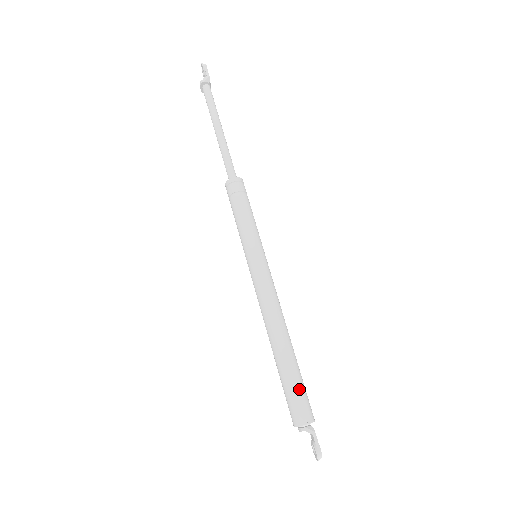
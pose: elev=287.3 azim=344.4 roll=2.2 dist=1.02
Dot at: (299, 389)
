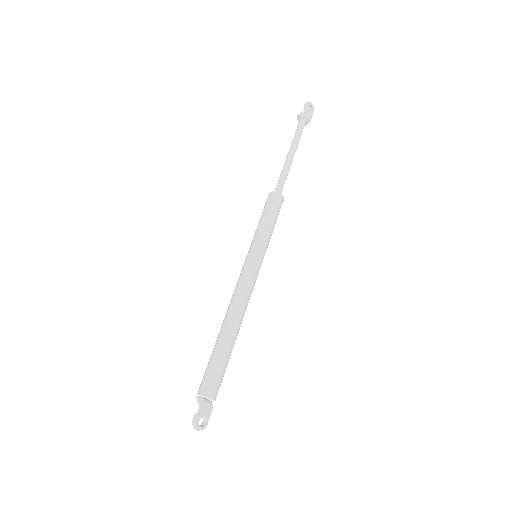
Dot at: (213, 365)
